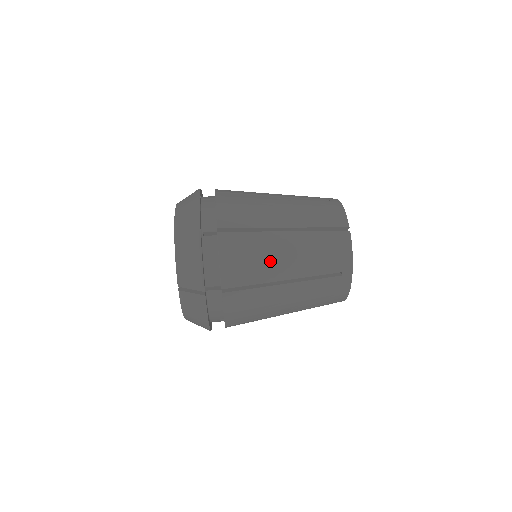
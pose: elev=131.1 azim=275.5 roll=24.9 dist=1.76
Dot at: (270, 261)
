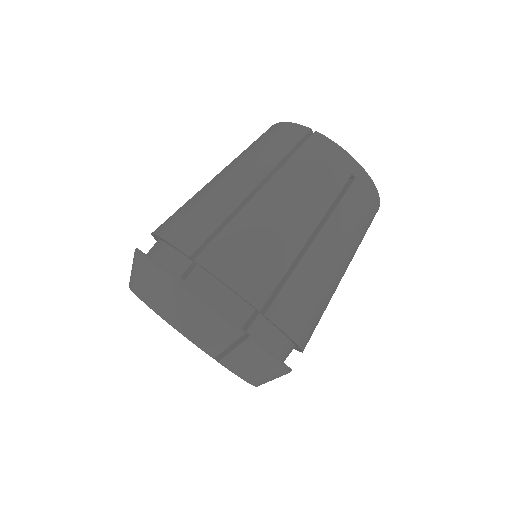
Dot at: (275, 233)
